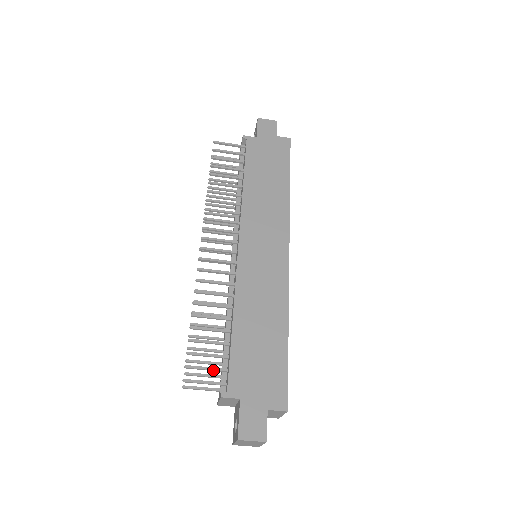
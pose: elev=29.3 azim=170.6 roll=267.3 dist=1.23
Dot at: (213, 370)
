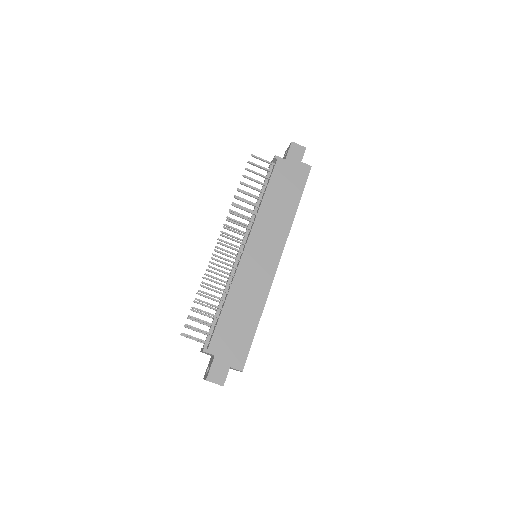
Dot at: occluded
